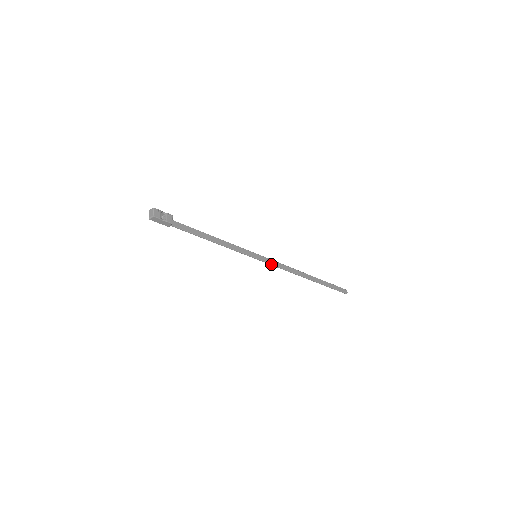
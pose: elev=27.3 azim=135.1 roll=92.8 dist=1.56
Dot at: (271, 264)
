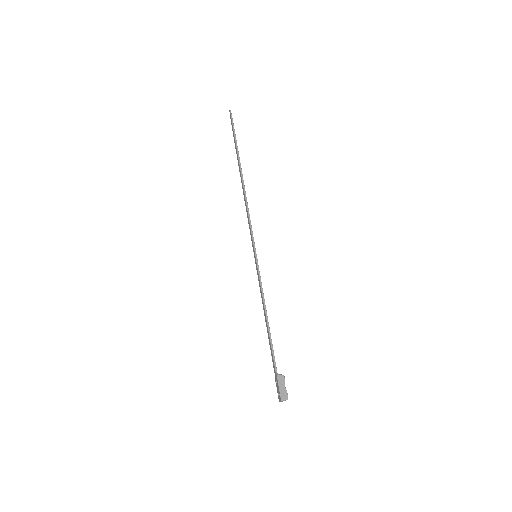
Dot at: occluded
